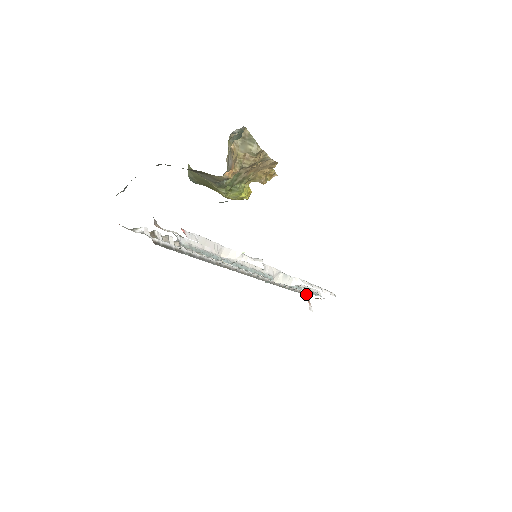
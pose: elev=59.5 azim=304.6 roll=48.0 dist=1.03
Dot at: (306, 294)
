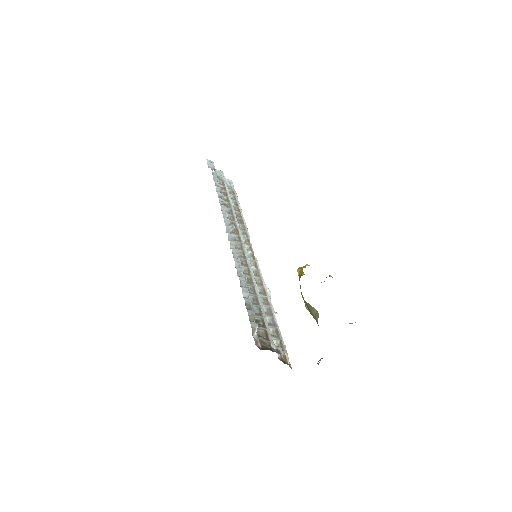
Dot at: occluded
